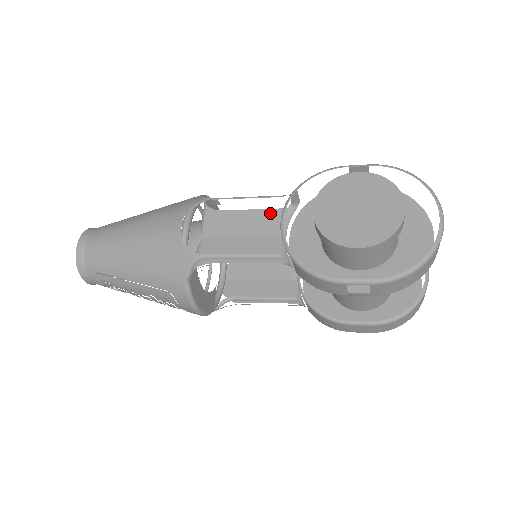
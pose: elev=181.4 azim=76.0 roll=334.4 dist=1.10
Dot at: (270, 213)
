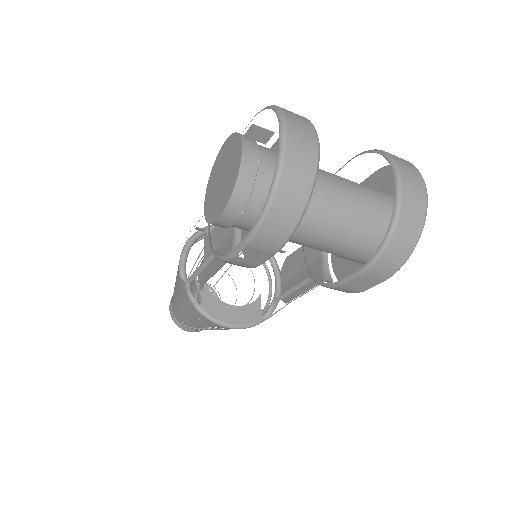
Dot at: occluded
